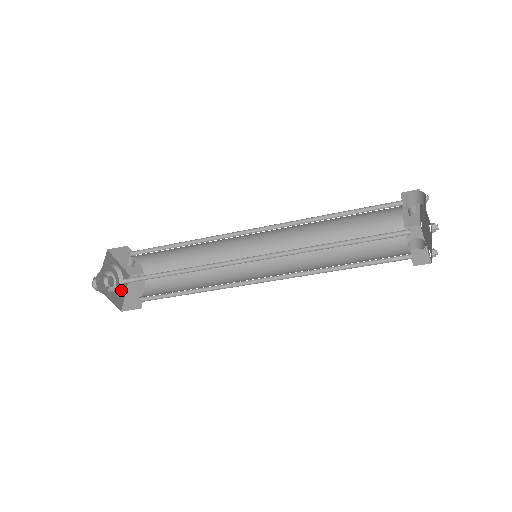
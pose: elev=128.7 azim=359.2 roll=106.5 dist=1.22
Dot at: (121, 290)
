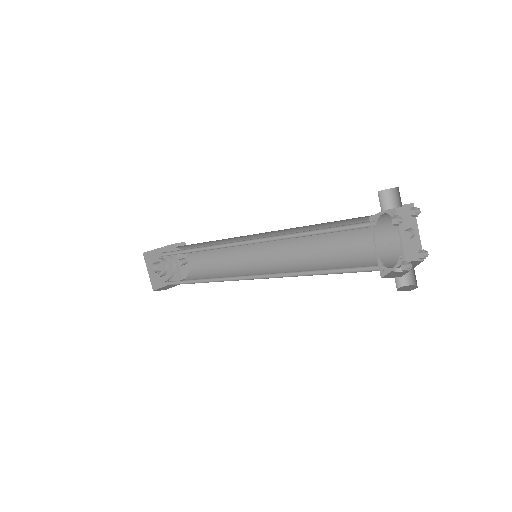
Dot at: (167, 281)
